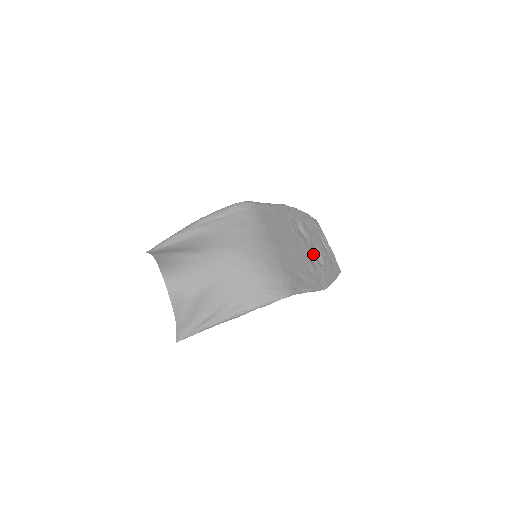
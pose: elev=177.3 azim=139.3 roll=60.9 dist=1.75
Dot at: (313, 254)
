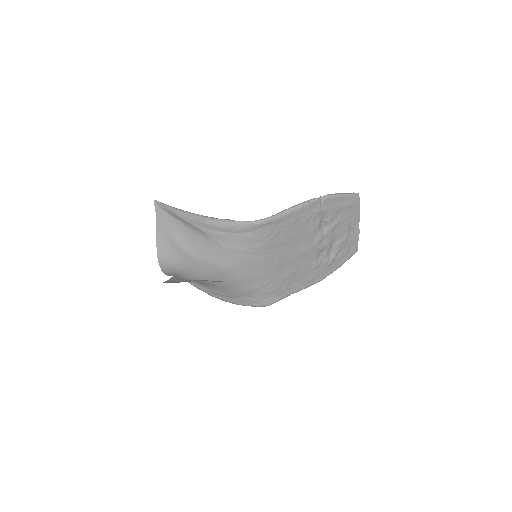
Dot at: (326, 249)
